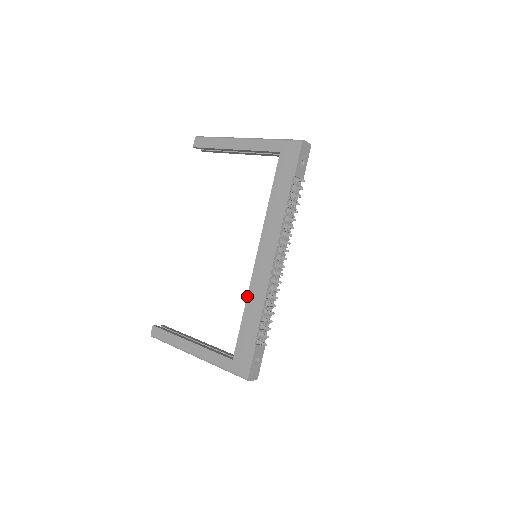
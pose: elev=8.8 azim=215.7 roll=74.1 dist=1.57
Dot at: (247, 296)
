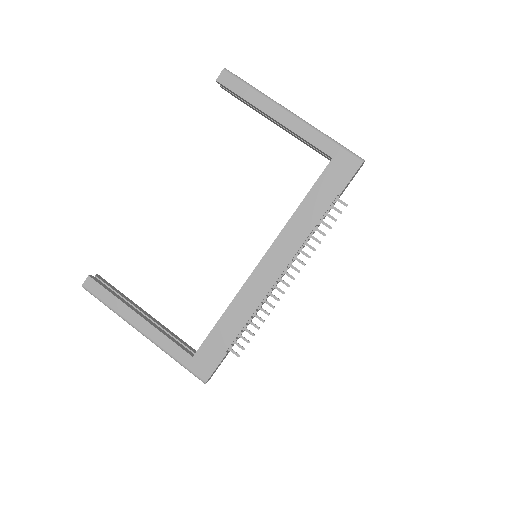
Dot at: (234, 298)
